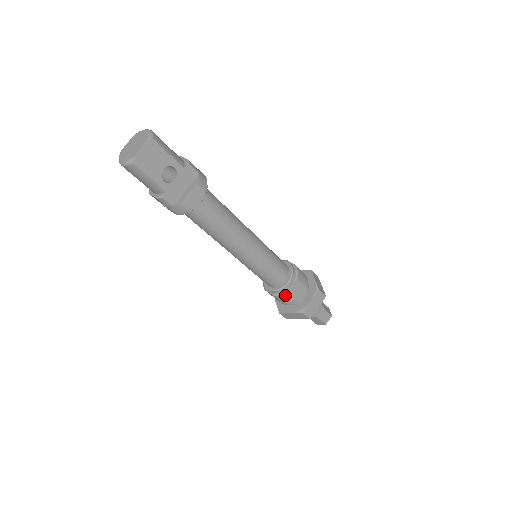
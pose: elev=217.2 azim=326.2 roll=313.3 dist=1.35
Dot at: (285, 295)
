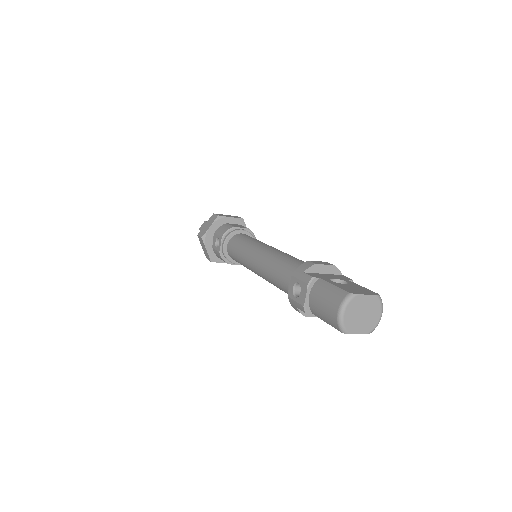
Dot at: (224, 260)
